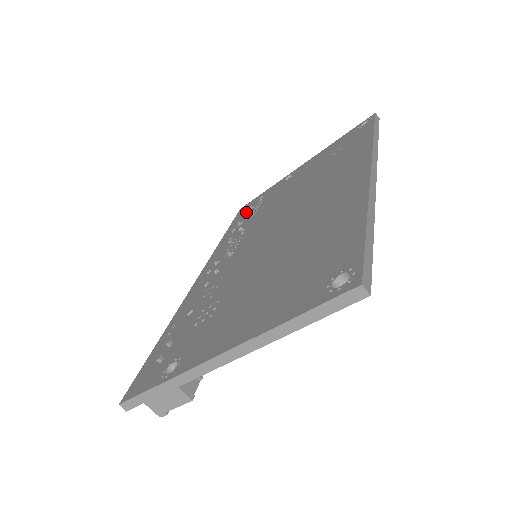
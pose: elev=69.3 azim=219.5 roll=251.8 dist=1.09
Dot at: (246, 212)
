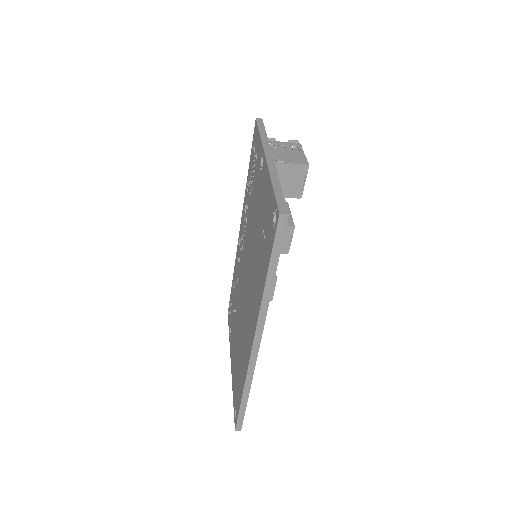
Dot at: (252, 159)
